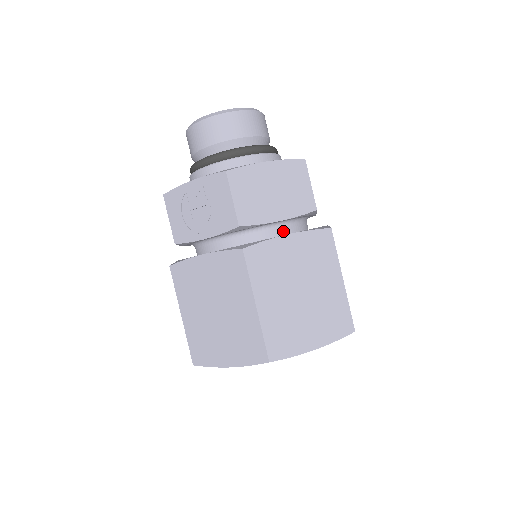
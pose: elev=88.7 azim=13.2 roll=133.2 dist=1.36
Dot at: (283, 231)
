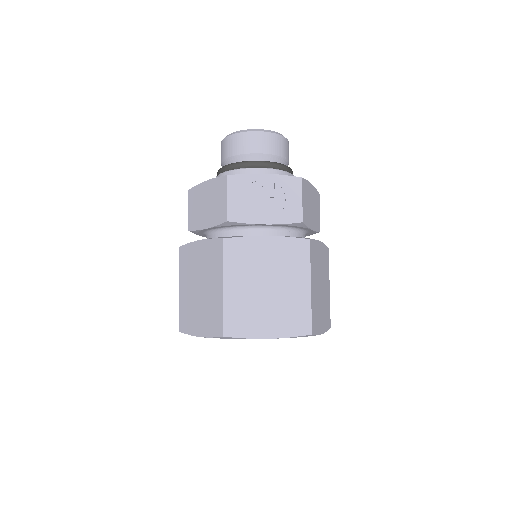
Dot at: occluded
